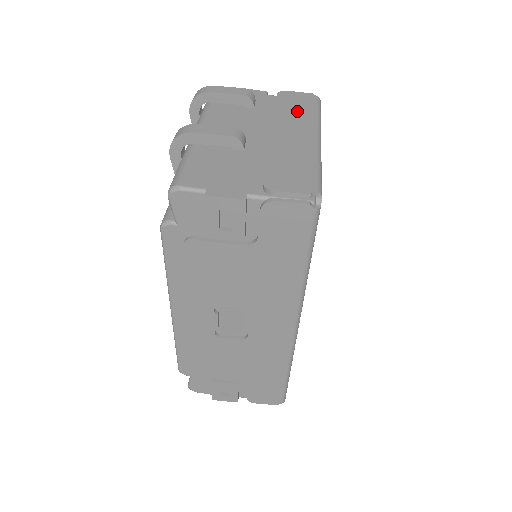
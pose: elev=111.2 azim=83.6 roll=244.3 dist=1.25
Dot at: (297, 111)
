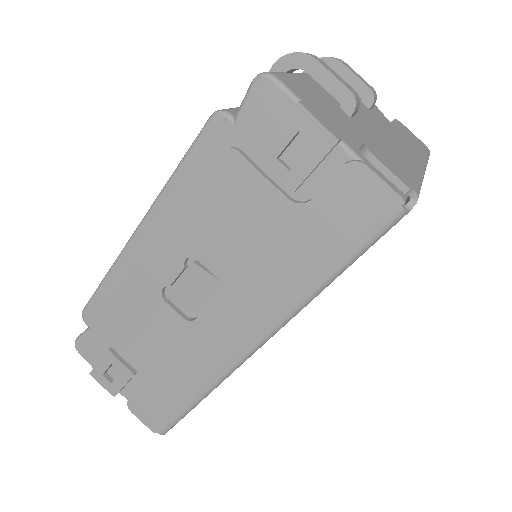
Dot at: (410, 140)
